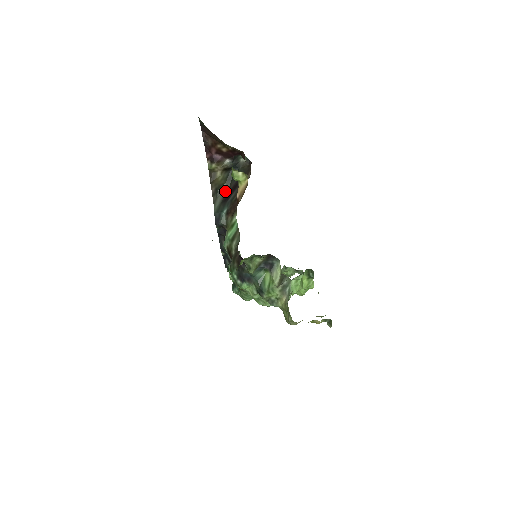
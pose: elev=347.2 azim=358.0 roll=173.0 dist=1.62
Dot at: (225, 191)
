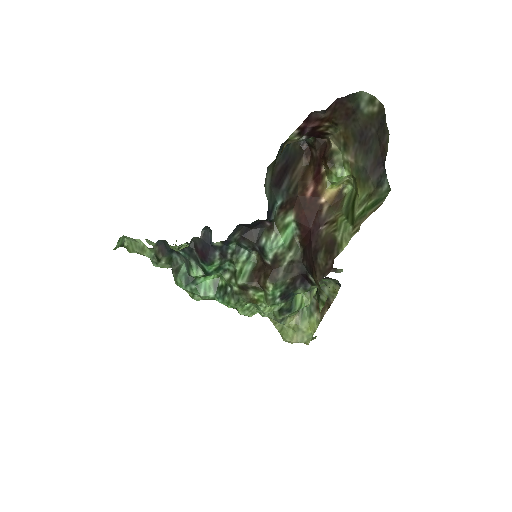
Dot at: (272, 169)
